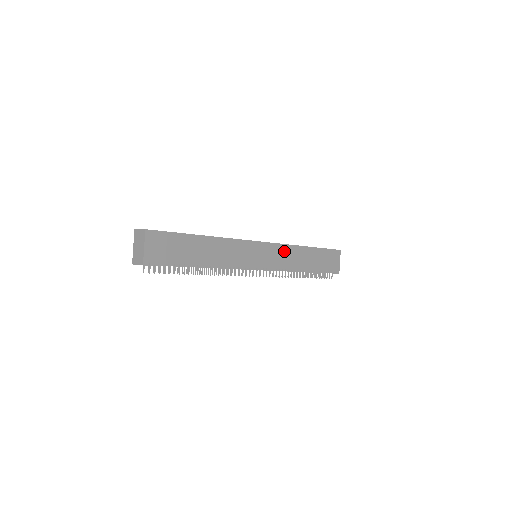
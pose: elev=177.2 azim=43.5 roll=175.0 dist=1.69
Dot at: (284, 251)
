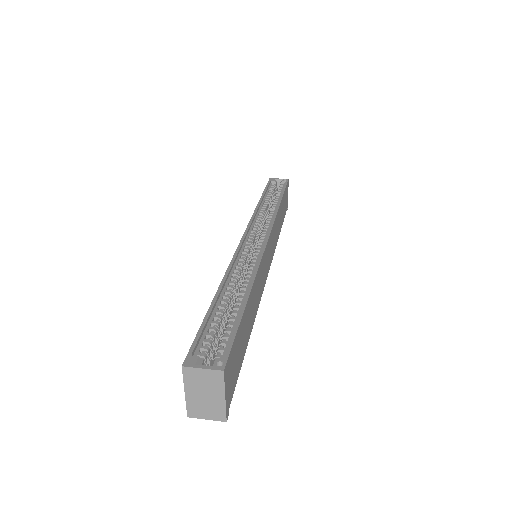
Dot at: (274, 229)
